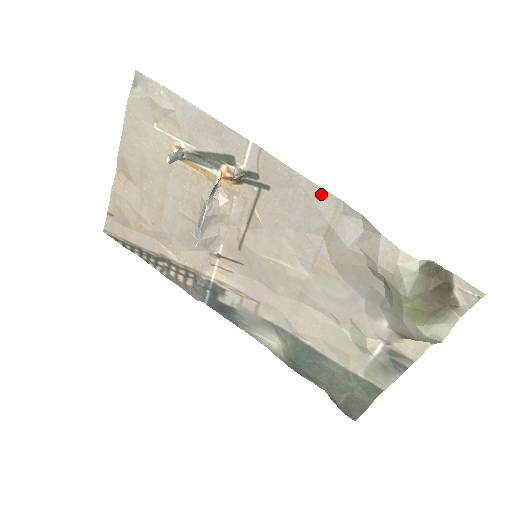
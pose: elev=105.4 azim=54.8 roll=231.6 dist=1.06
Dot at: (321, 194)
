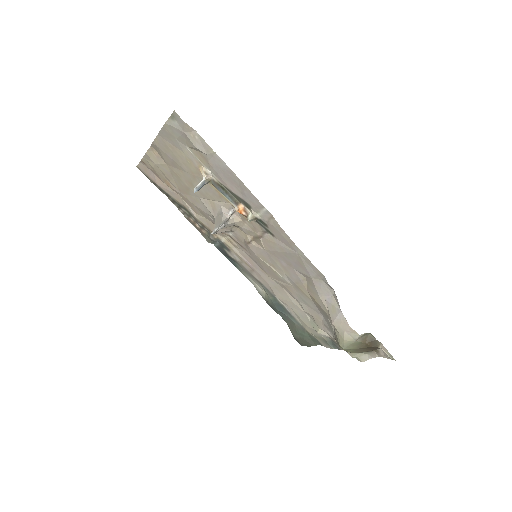
Dot at: (310, 264)
